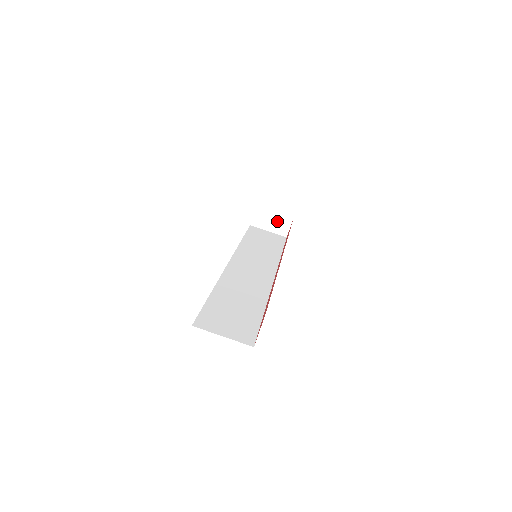
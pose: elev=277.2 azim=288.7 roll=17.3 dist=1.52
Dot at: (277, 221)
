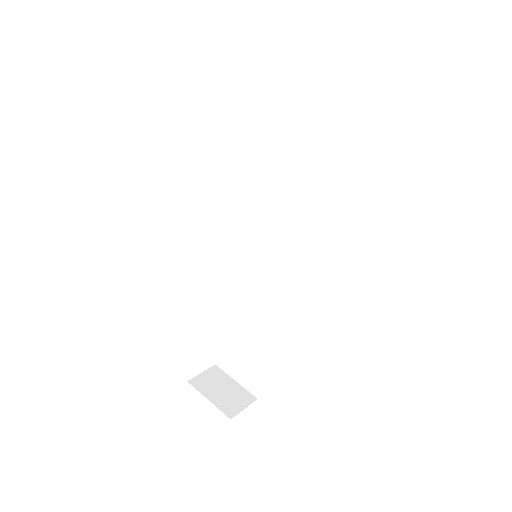
Dot at: (228, 395)
